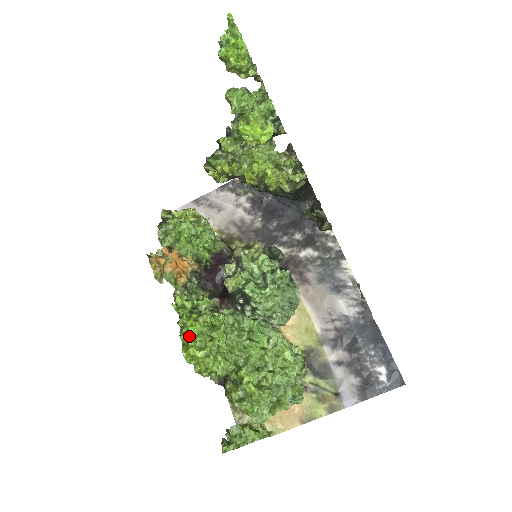
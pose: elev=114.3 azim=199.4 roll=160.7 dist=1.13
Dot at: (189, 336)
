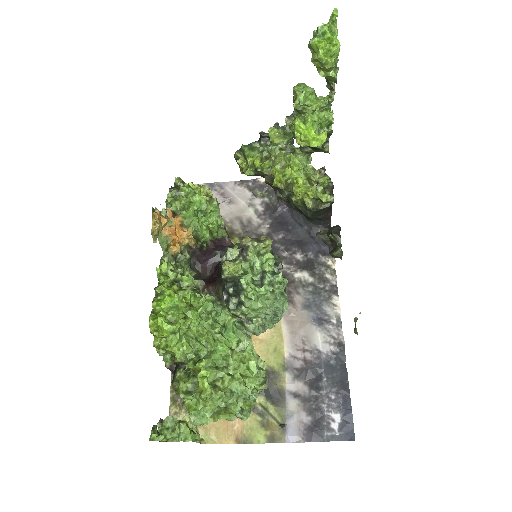
Dot at: (163, 305)
